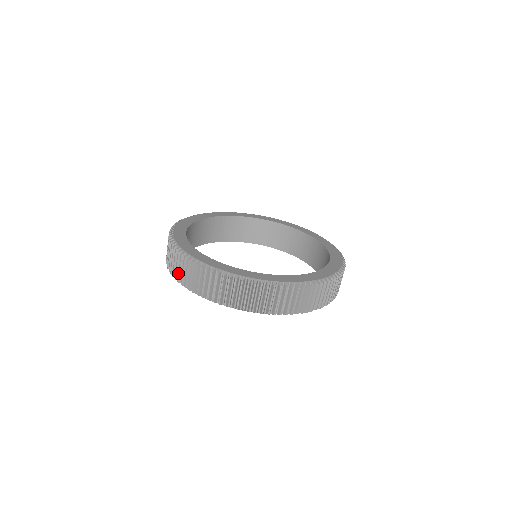
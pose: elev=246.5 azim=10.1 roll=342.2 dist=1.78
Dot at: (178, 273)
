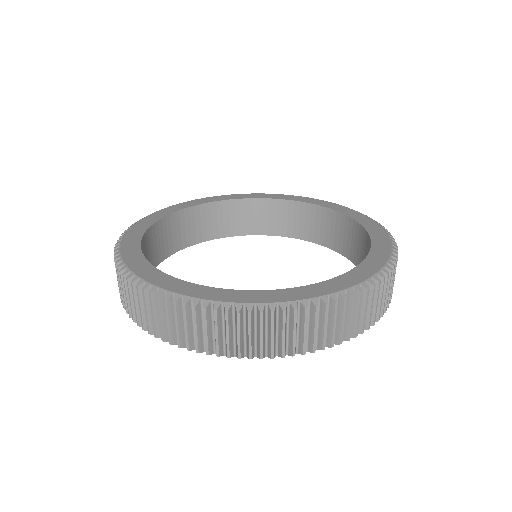
Dot at: occluded
